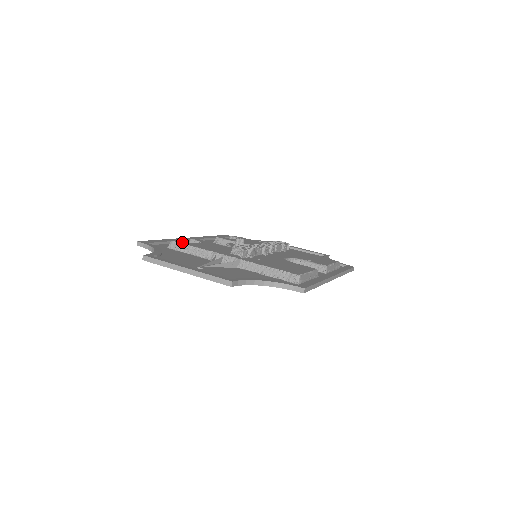
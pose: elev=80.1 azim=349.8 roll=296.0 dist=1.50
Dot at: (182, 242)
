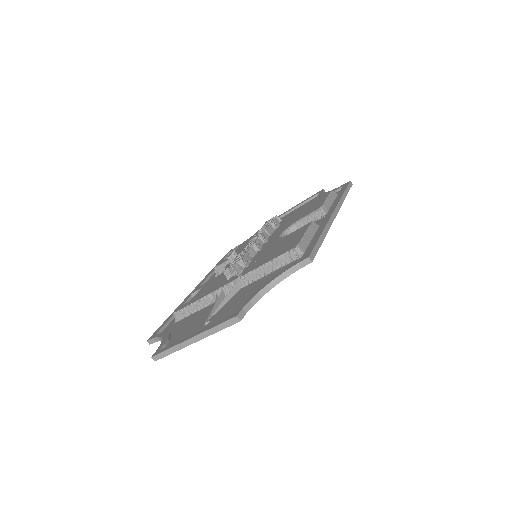
Dot at: (182, 307)
